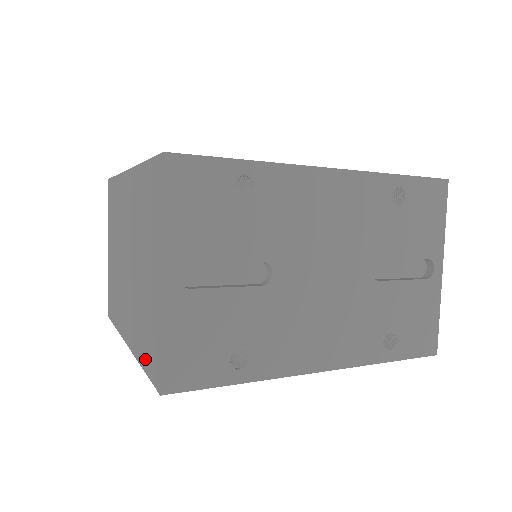
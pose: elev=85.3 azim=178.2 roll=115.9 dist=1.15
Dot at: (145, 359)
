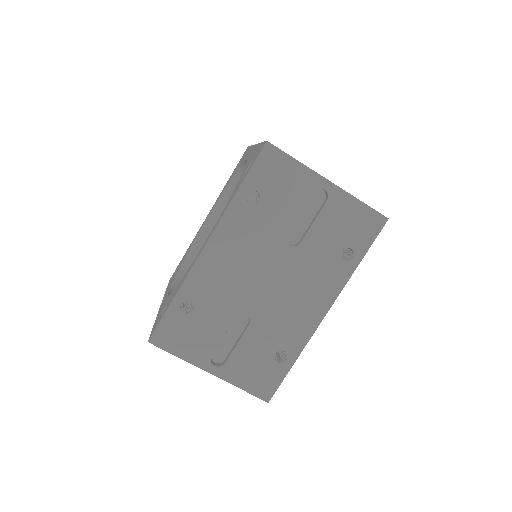
Dot at: occluded
